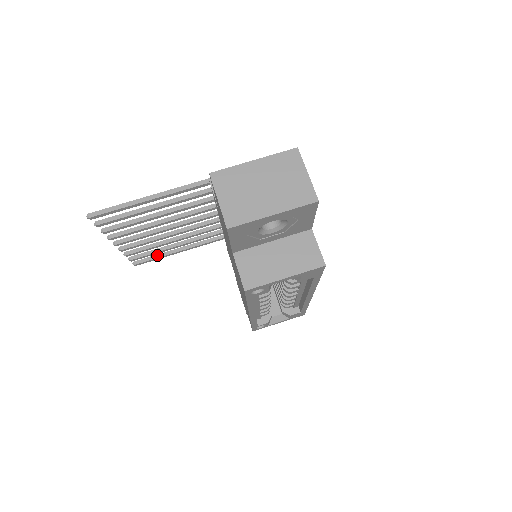
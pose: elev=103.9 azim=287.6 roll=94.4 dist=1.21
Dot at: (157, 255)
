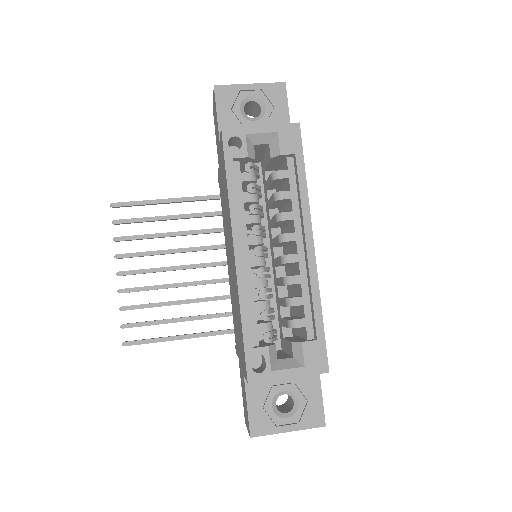
Dot at: (153, 338)
